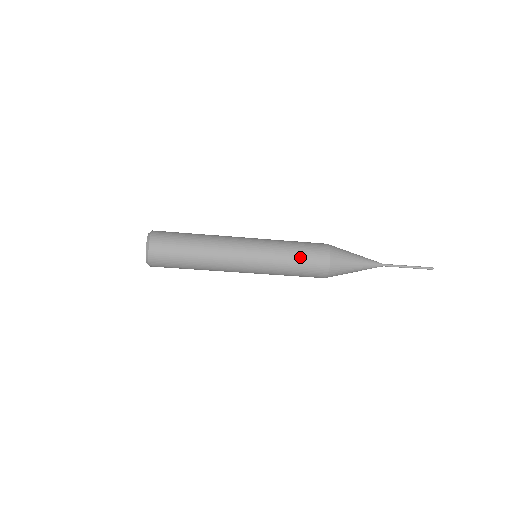
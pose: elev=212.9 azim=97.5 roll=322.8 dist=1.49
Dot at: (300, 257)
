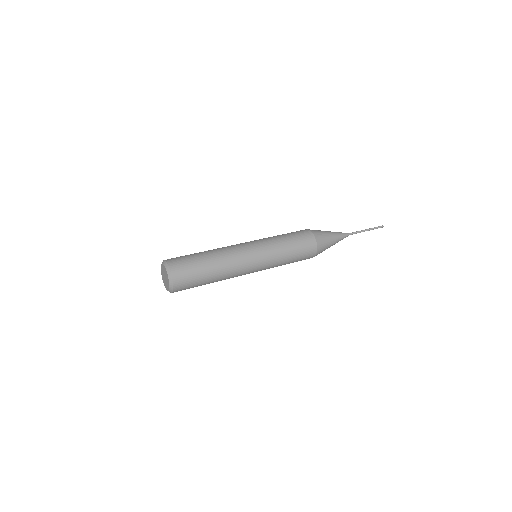
Dot at: (295, 258)
